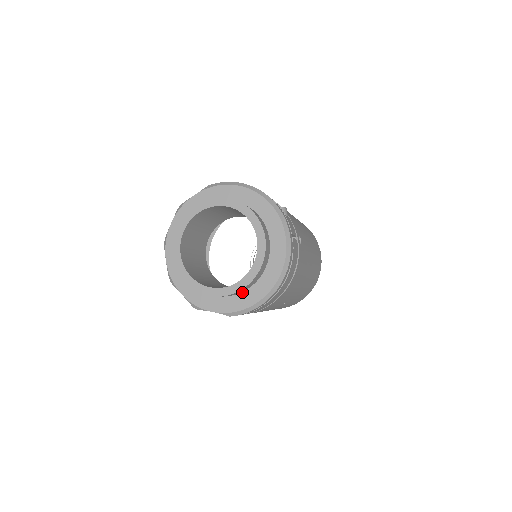
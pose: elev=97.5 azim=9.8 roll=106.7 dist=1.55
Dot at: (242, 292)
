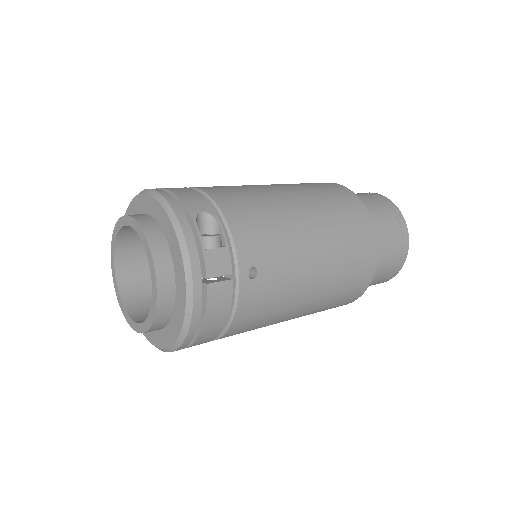
Dot at: (159, 329)
